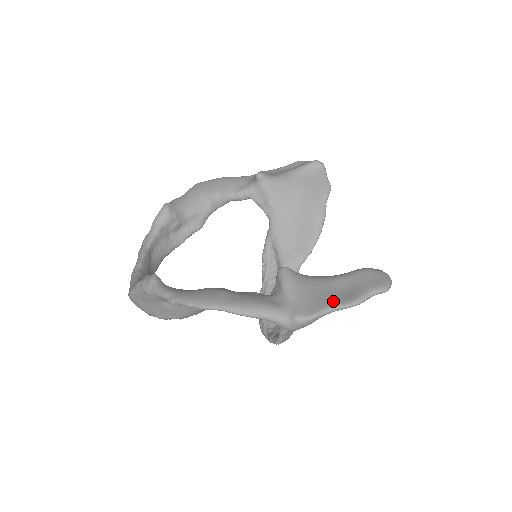
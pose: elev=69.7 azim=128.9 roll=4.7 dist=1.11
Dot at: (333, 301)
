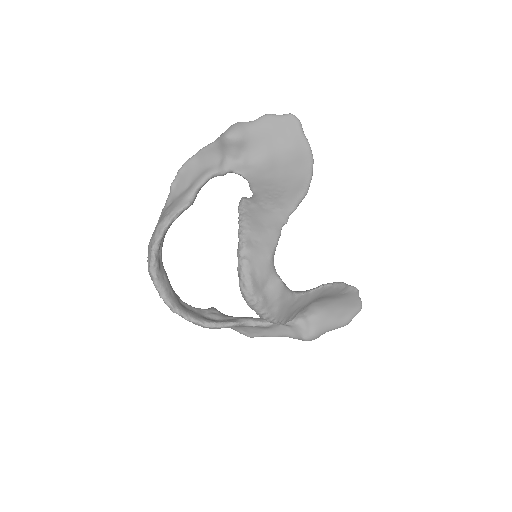
Dot at: (257, 126)
